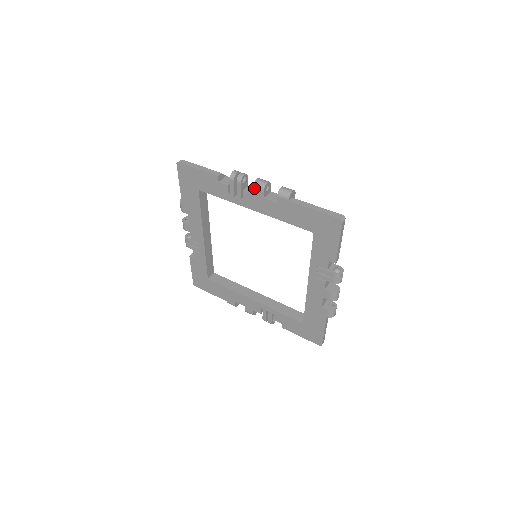
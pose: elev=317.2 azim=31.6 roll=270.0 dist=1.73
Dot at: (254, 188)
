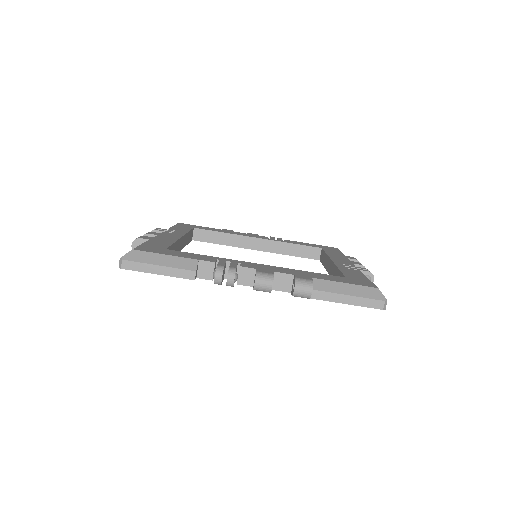
Dot at: occluded
